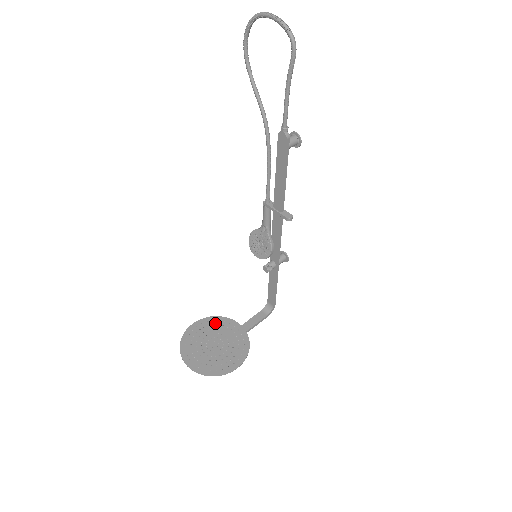
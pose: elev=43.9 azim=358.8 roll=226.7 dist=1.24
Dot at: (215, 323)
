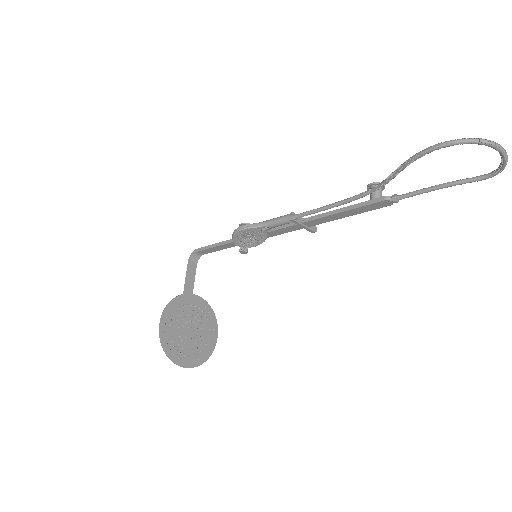
Dot at: (176, 308)
